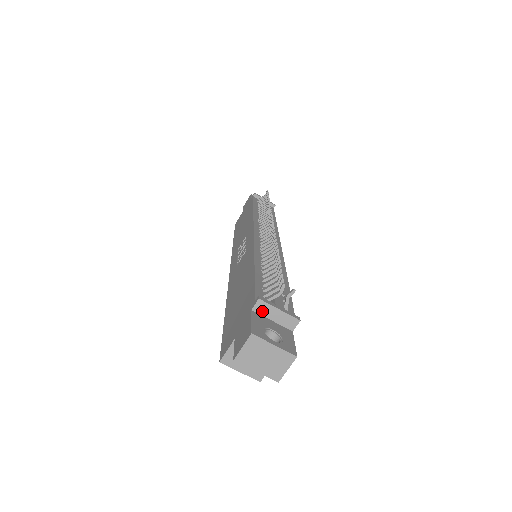
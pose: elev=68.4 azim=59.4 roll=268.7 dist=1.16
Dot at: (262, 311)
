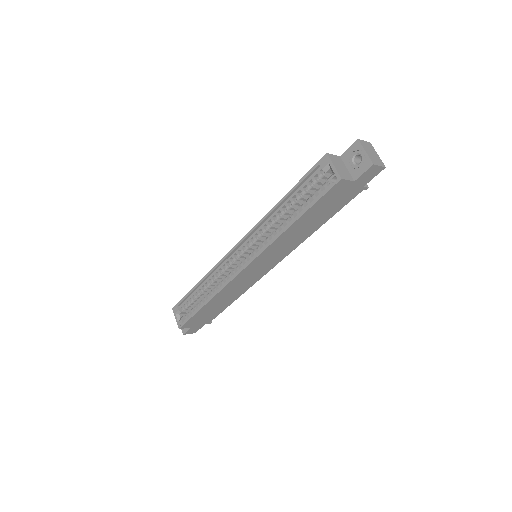
Dot at: occluded
